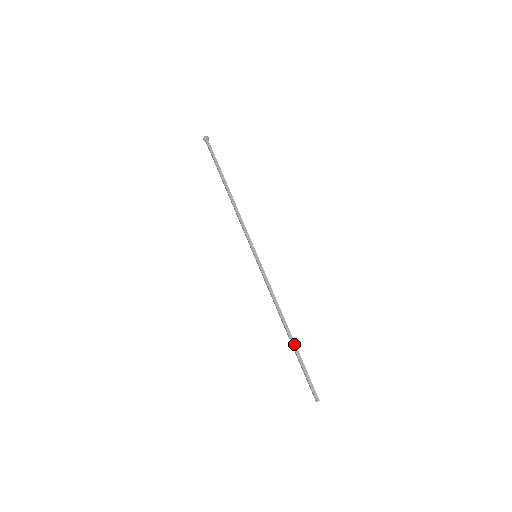
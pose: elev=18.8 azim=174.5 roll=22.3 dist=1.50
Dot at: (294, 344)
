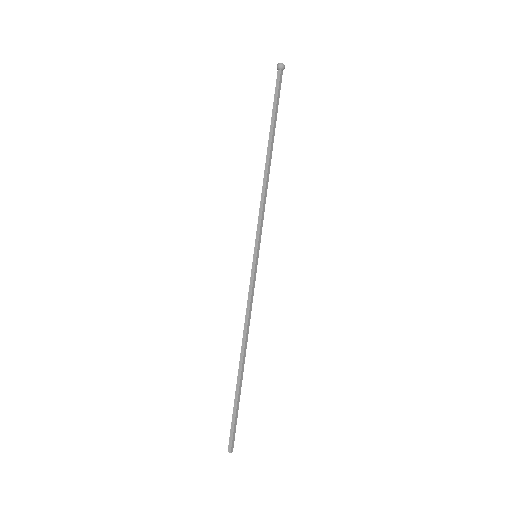
Dot at: occluded
